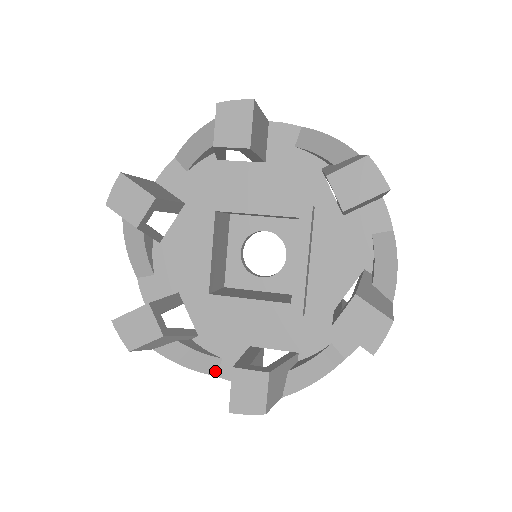
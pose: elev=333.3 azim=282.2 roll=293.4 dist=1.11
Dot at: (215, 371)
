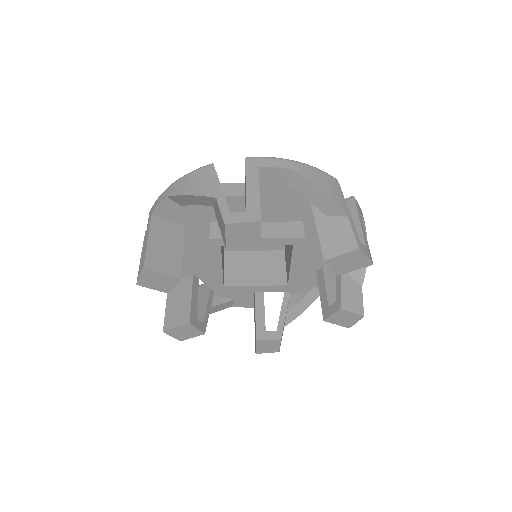
Dot at: (230, 305)
